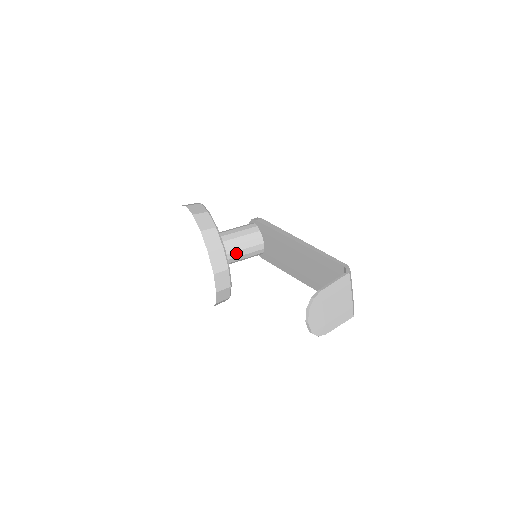
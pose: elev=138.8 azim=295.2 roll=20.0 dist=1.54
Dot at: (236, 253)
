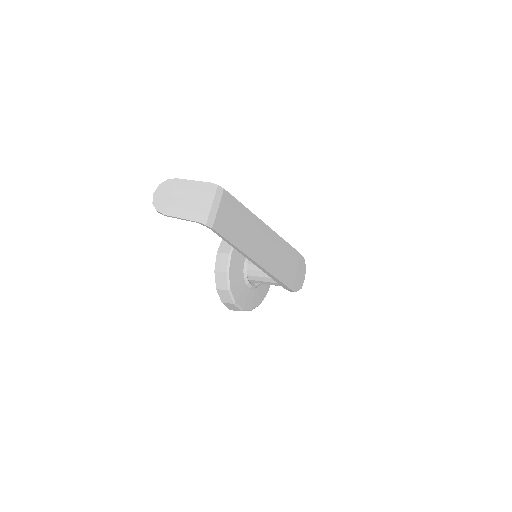
Dot at: occluded
